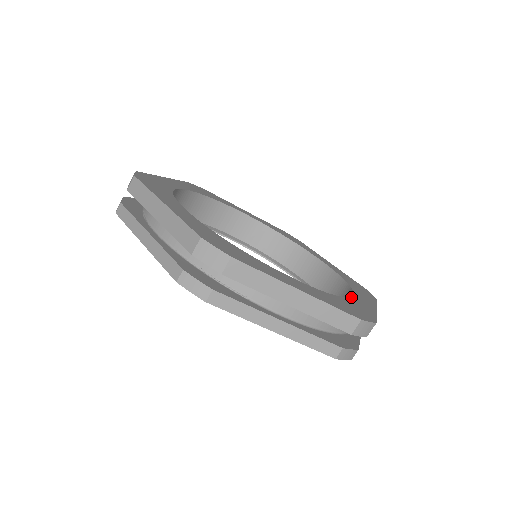
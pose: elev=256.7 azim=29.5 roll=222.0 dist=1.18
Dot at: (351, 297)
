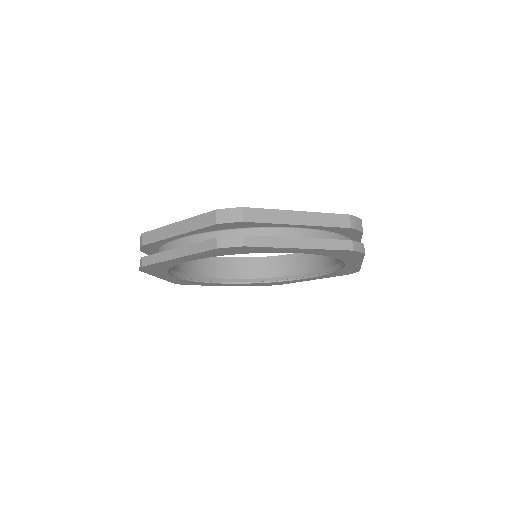
Dot at: occluded
